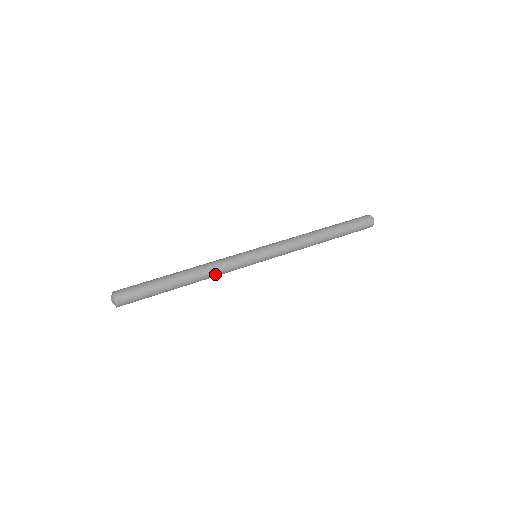
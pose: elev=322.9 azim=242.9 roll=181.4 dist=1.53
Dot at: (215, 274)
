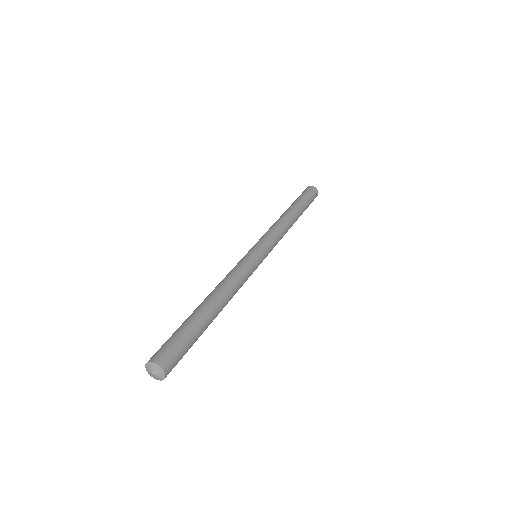
Dot at: occluded
